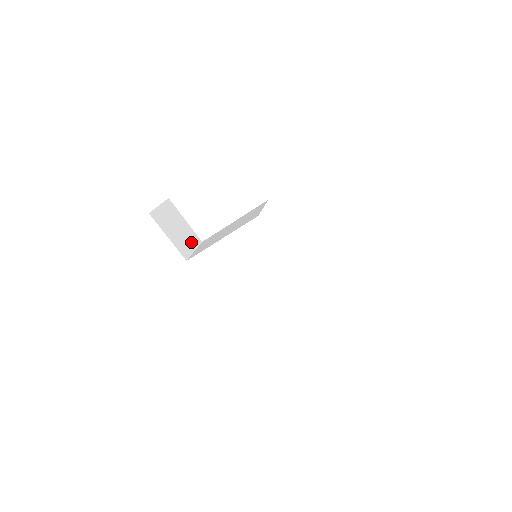
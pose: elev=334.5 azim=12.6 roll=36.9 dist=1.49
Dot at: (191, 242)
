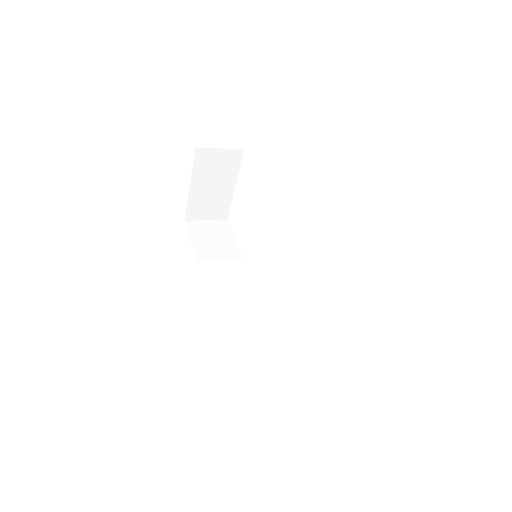
Dot at: (223, 253)
